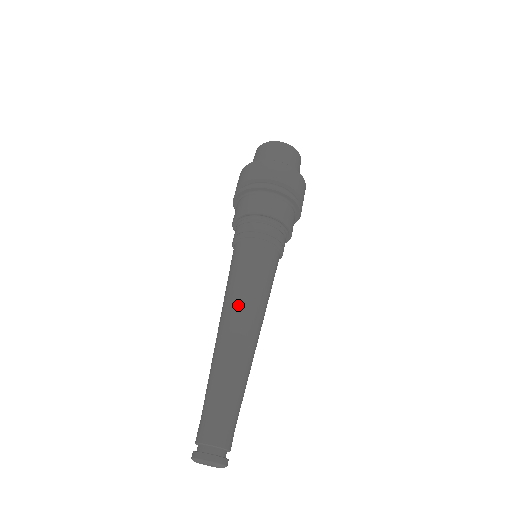
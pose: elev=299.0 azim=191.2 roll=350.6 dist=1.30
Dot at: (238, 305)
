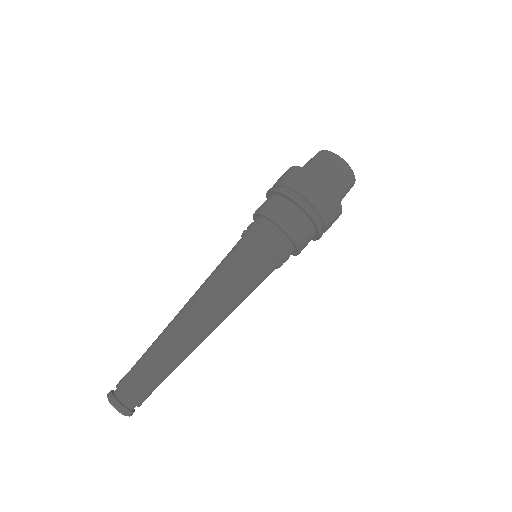
Dot at: (218, 304)
